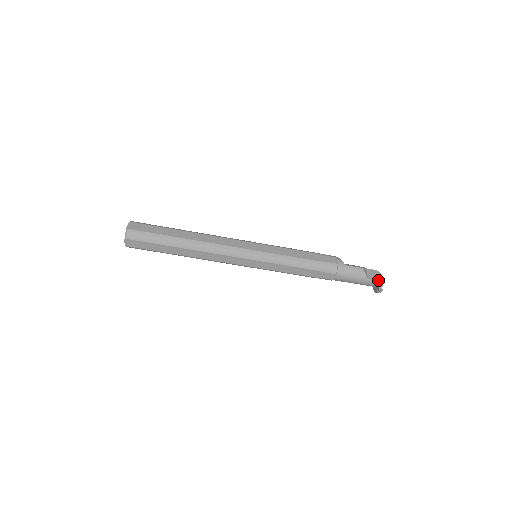
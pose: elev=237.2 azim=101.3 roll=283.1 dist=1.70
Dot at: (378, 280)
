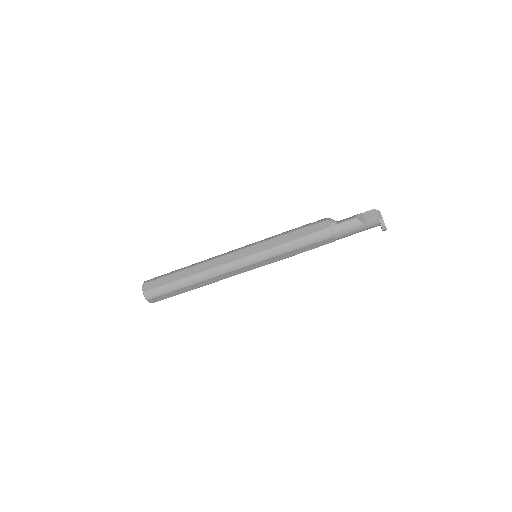
Dot at: (377, 221)
